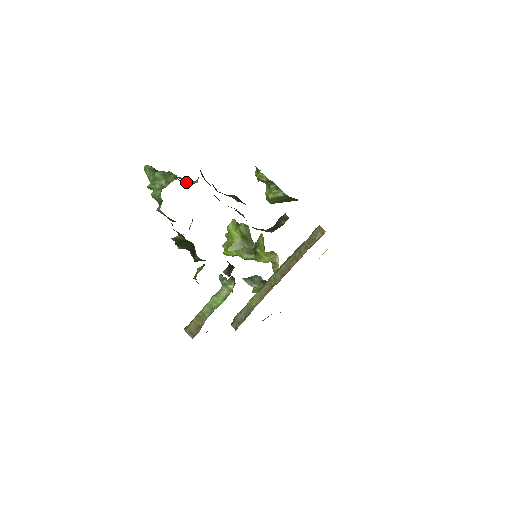
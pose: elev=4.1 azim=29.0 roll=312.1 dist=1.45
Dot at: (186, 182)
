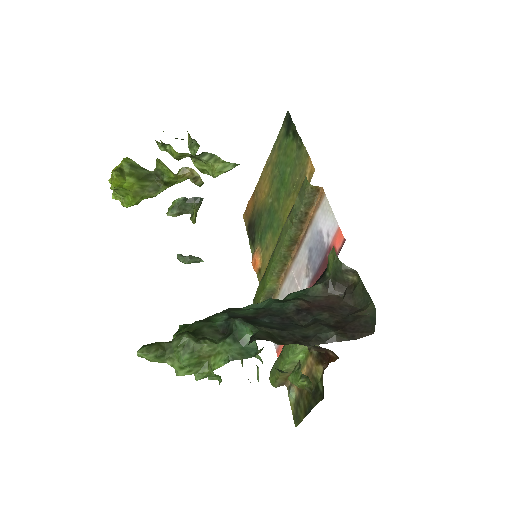
Dot at: (243, 349)
